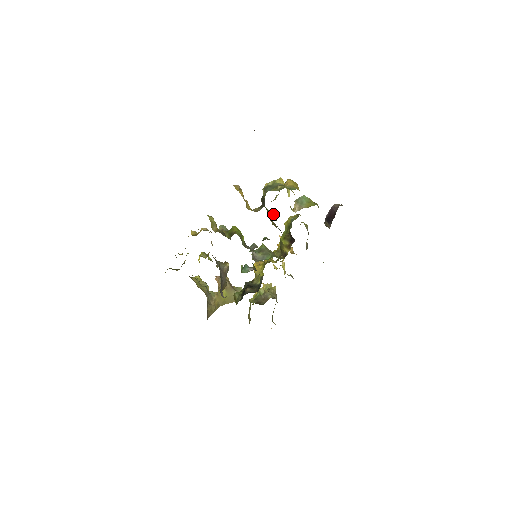
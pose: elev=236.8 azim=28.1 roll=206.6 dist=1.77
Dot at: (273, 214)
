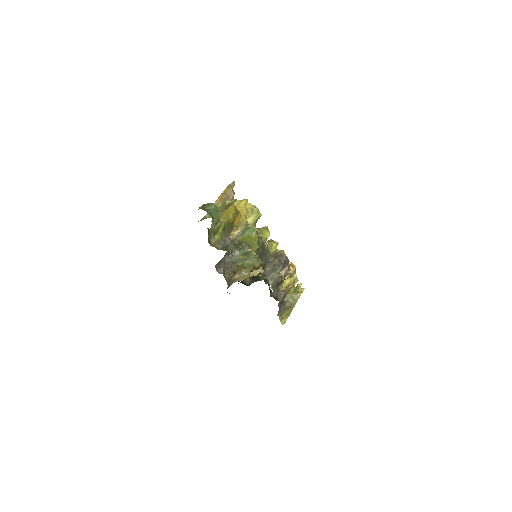
Dot at: occluded
